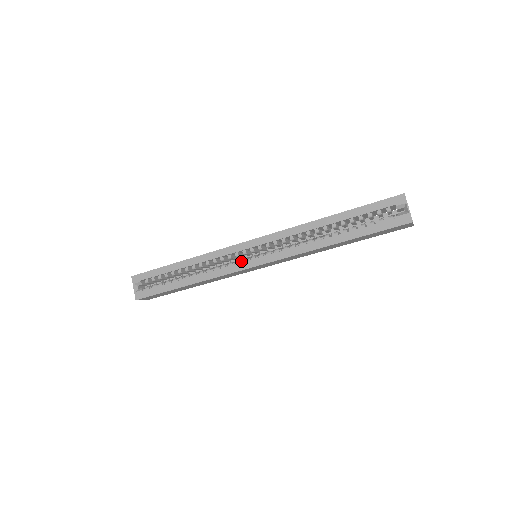
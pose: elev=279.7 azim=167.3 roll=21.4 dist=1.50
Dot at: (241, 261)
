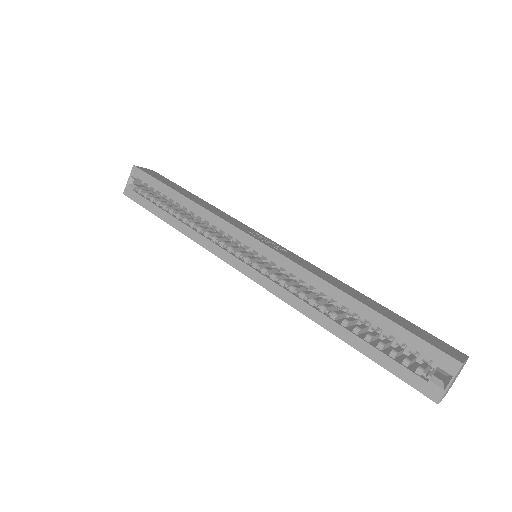
Dot at: (233, 251)
